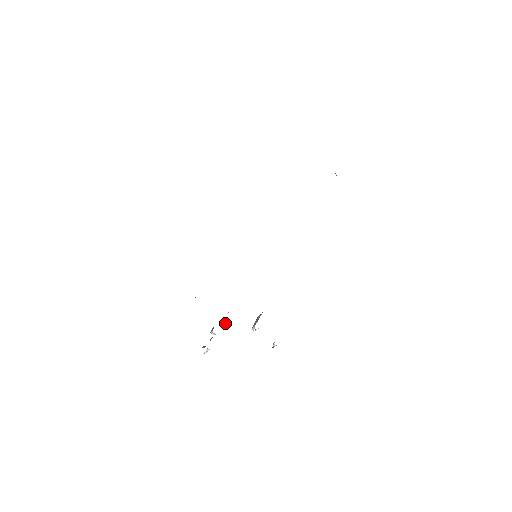
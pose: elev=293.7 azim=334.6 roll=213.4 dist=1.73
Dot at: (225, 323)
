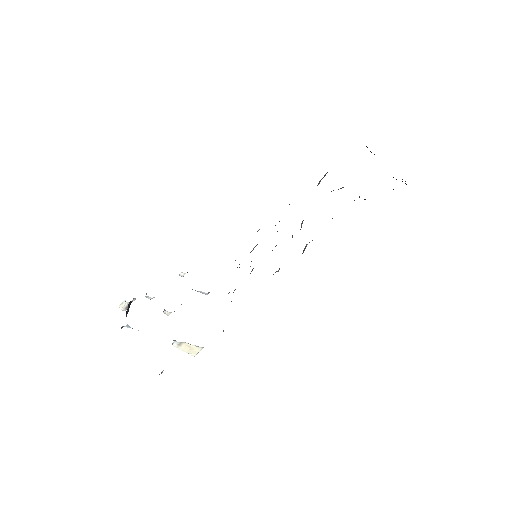
Dot at: occluded
